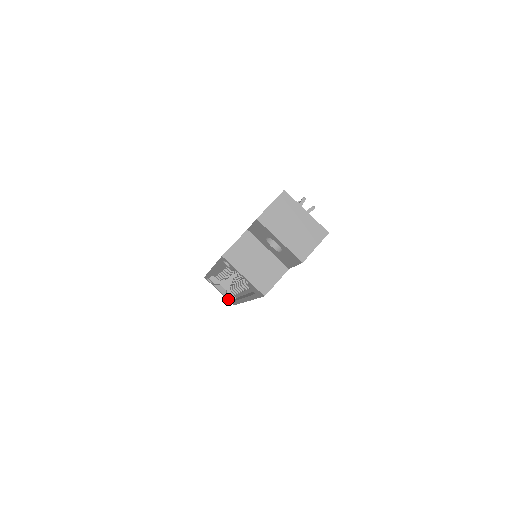
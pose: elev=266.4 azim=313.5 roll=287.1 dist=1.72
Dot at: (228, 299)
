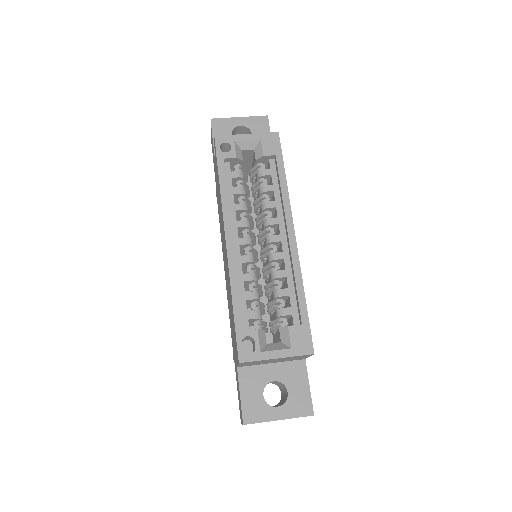
Dot at: (297, 348)
